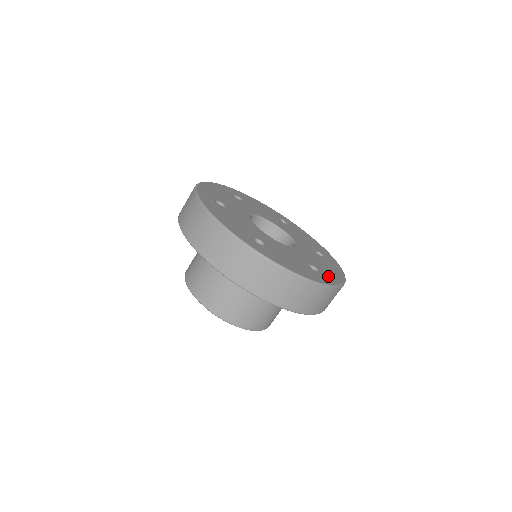
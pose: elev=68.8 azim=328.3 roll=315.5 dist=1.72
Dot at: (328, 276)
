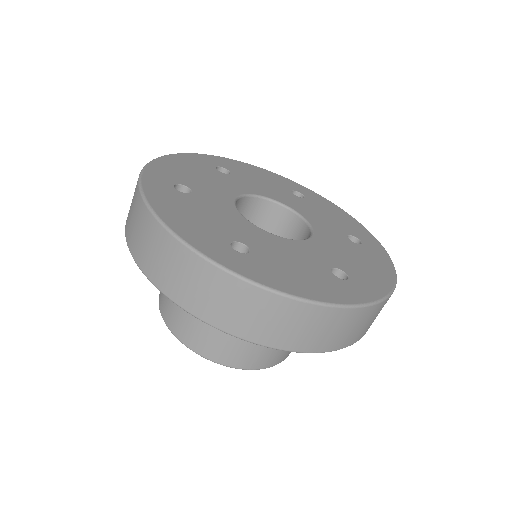
Dot at: (365, 283)
